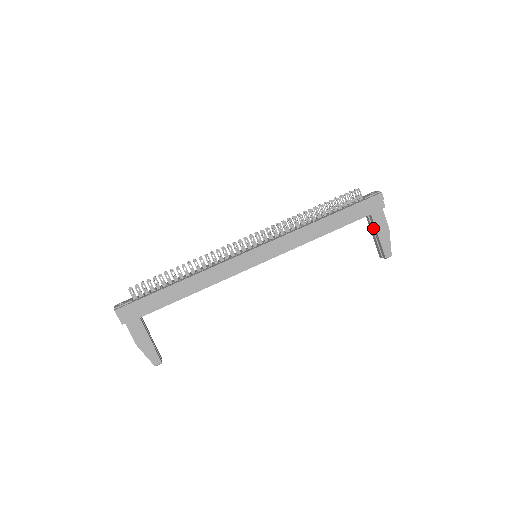
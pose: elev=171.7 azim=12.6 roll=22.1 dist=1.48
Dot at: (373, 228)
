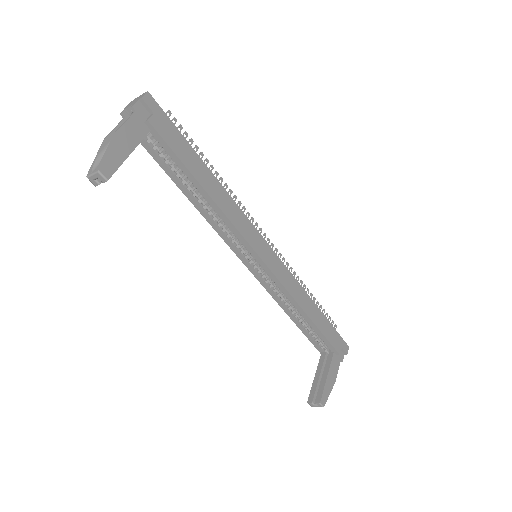
Dot at: (325, 367)
